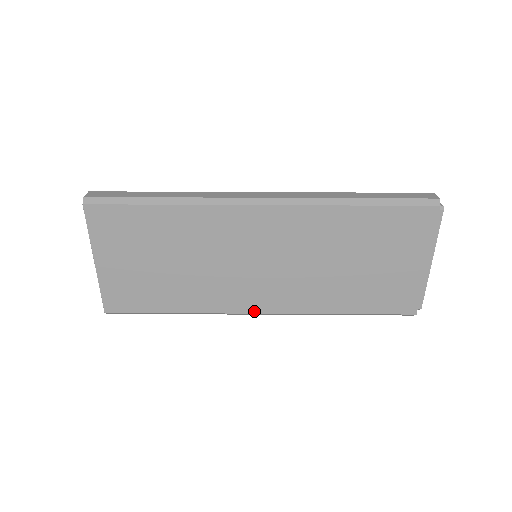
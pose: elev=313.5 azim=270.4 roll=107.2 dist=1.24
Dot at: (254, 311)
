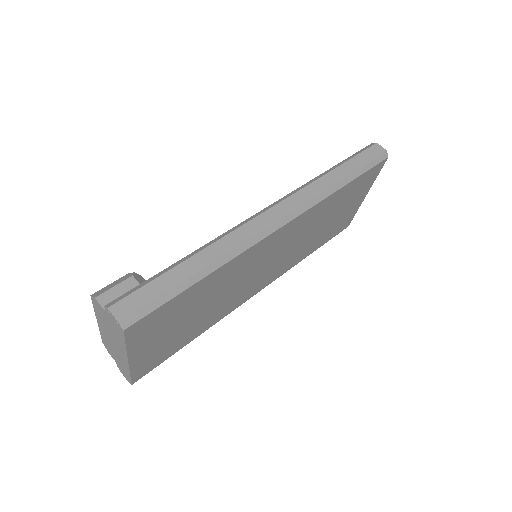
Dot at: (254, 294)
